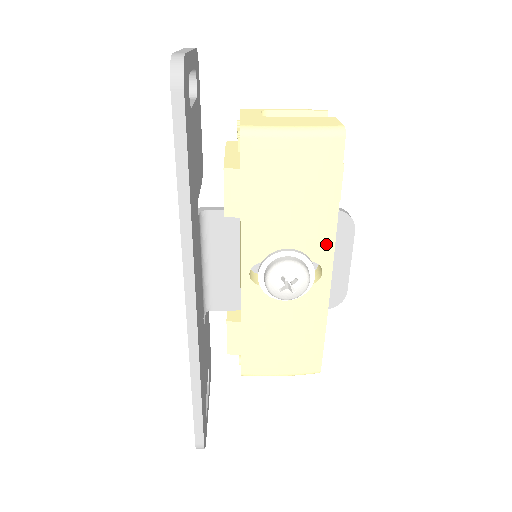
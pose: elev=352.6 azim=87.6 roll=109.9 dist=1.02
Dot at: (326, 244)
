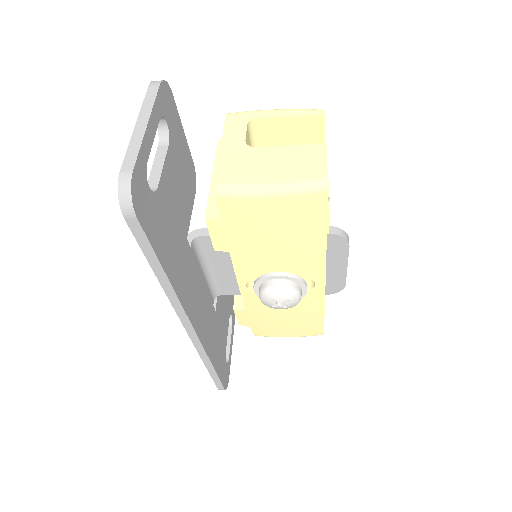
Dot at: (316, 267)
